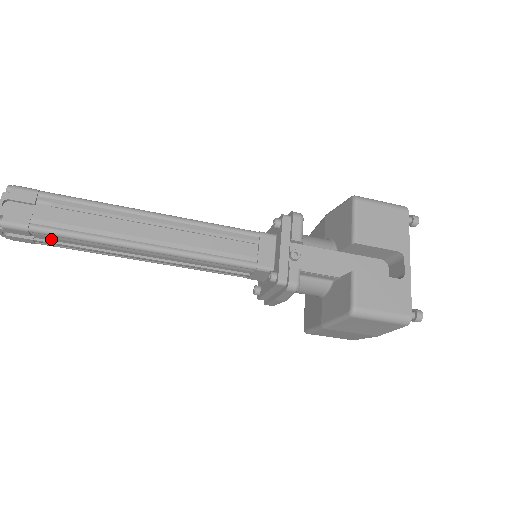
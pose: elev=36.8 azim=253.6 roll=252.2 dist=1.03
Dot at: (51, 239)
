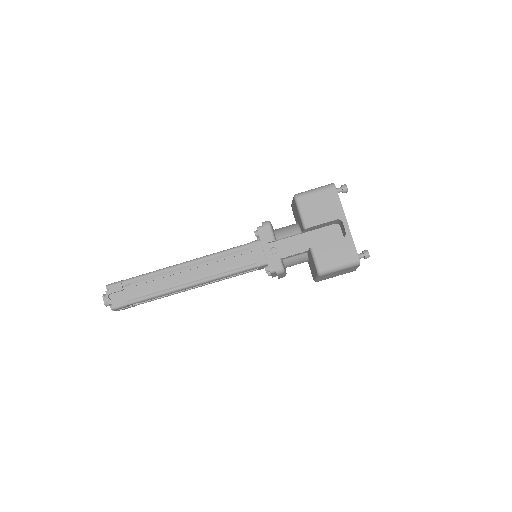
Dot at: occluded
